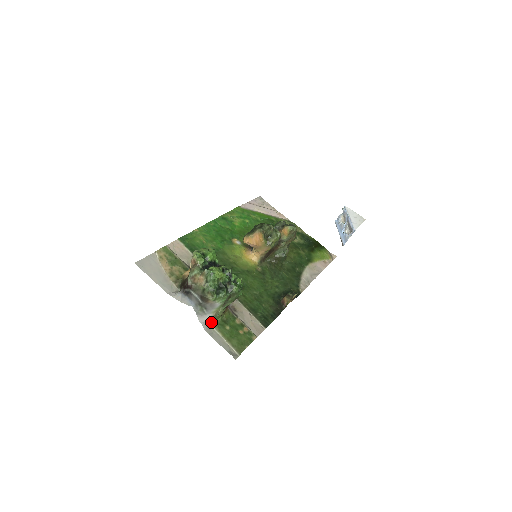
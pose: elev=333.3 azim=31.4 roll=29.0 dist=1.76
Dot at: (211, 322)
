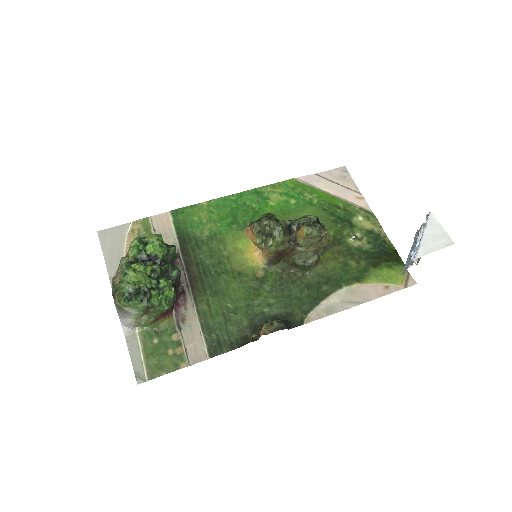
Dot at: (139, 327)
